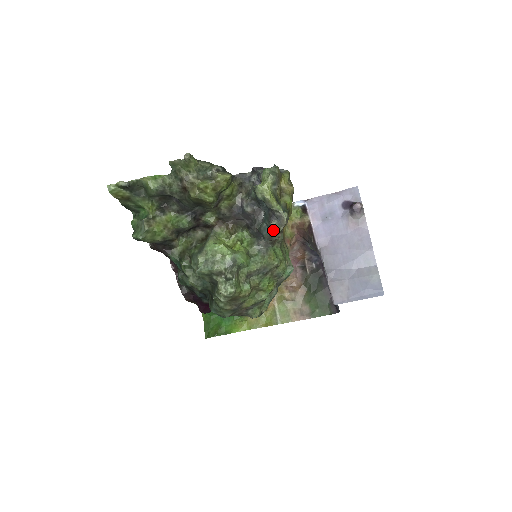
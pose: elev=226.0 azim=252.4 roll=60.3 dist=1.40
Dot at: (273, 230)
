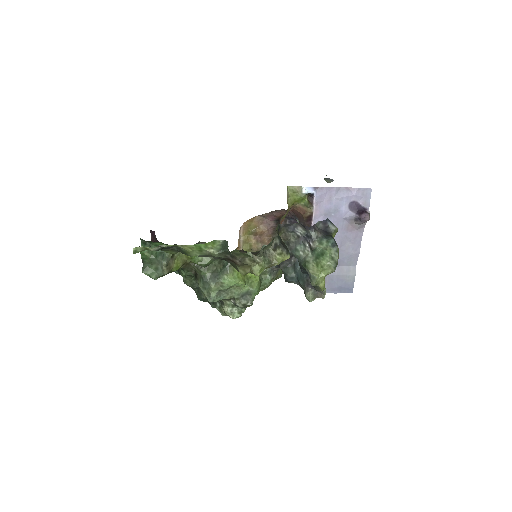
Dot at: (308, 300)
